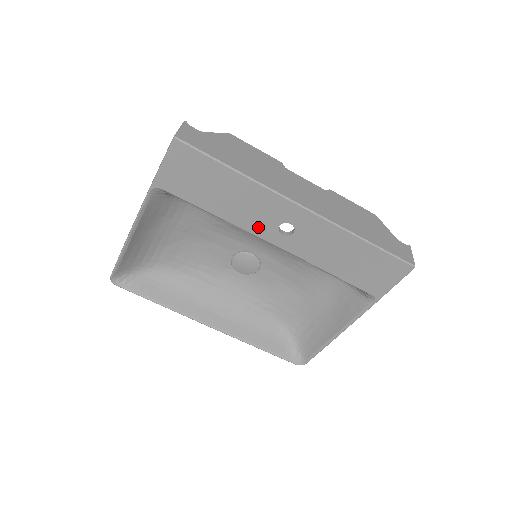
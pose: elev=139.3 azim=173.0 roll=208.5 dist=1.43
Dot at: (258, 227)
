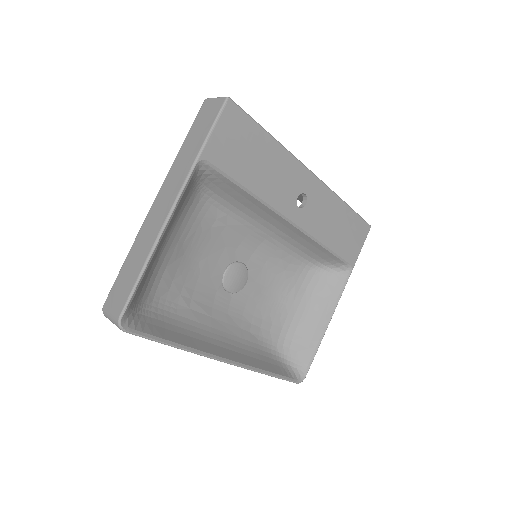
Dot at: (282, 201)
